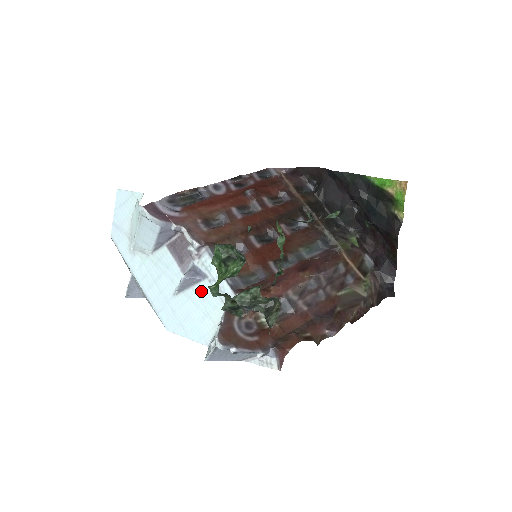
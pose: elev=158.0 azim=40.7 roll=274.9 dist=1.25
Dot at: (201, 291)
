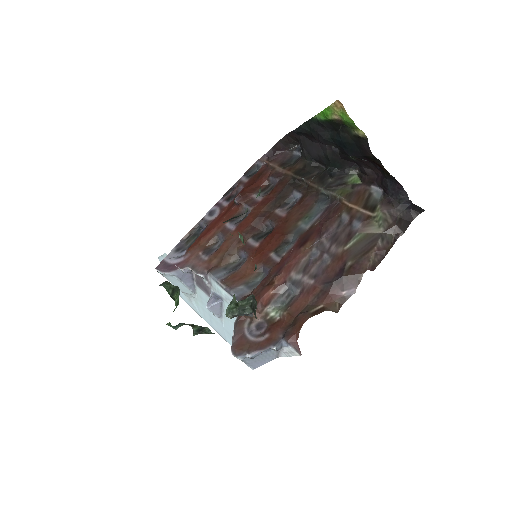
Dot at: occluded
